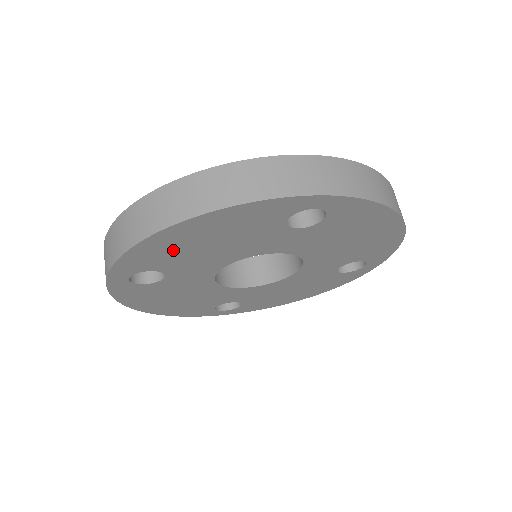
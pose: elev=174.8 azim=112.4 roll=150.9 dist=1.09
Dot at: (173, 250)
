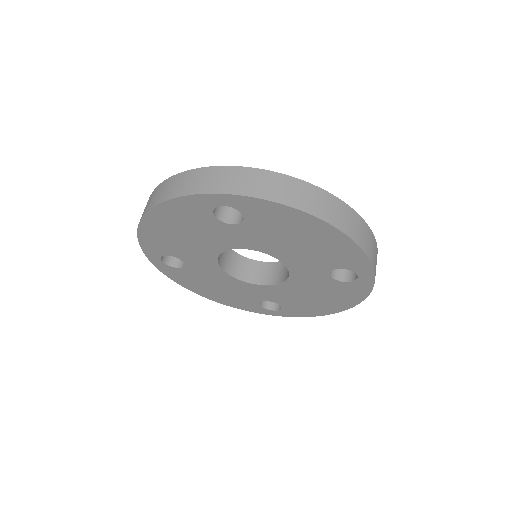
Dot at: (164, 238)
